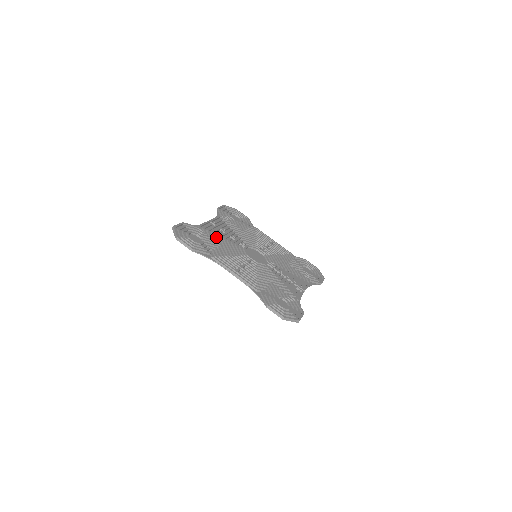
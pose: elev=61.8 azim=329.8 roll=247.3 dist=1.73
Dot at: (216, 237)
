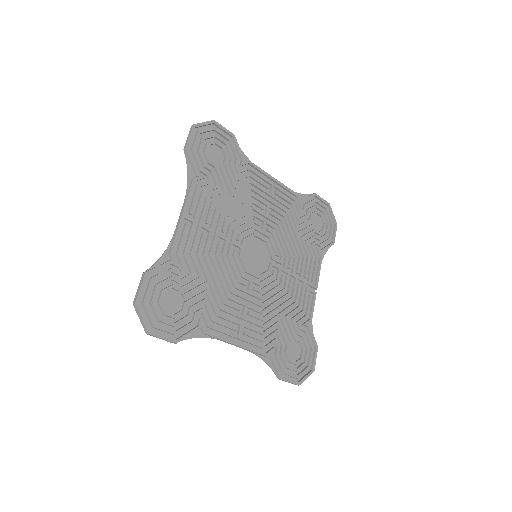
Dot at: (199, 263)
